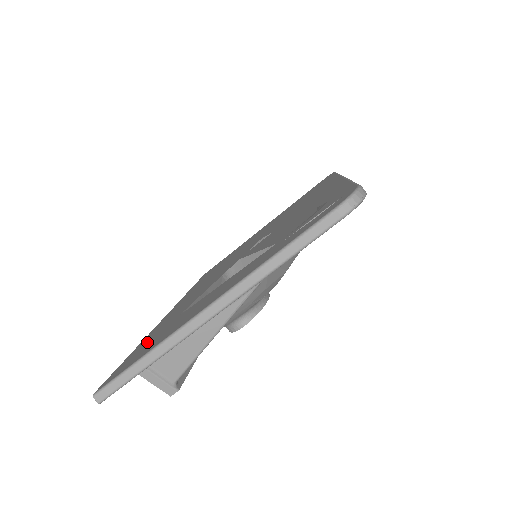
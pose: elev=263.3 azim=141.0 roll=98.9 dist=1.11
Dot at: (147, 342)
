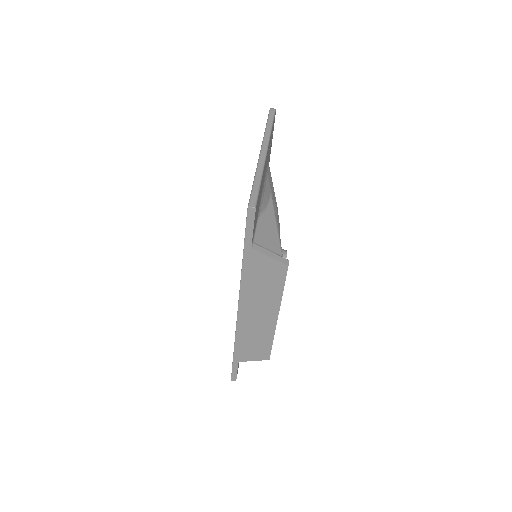
Dot at: occluded
